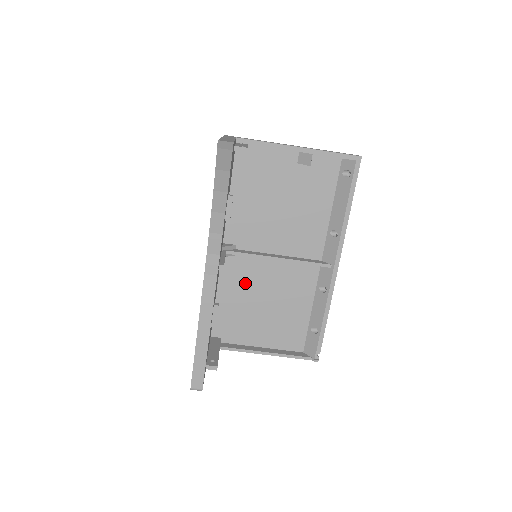
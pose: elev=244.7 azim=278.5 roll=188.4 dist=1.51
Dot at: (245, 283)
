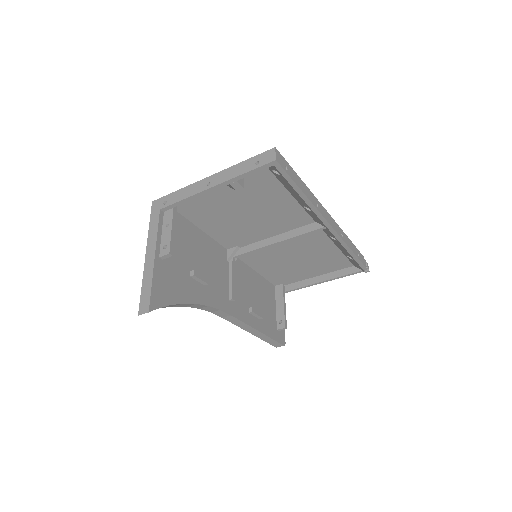
Dot at: (268, 258)
